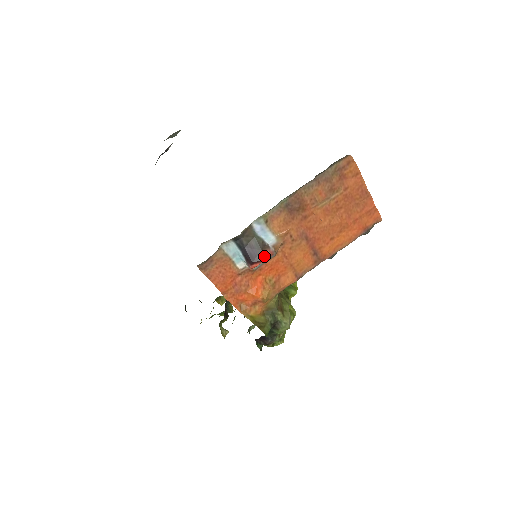
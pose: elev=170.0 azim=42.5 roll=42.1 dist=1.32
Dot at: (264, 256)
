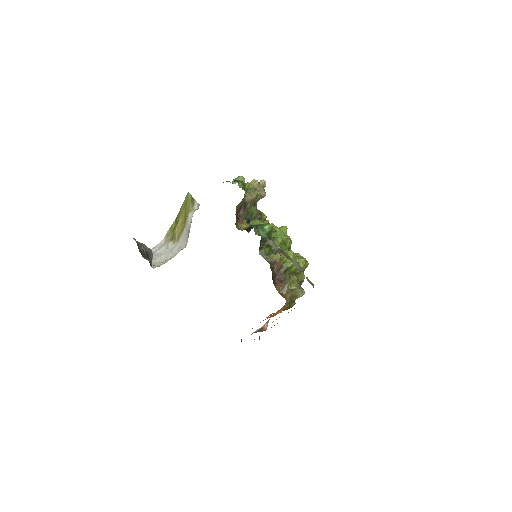
Dot at: occluded
